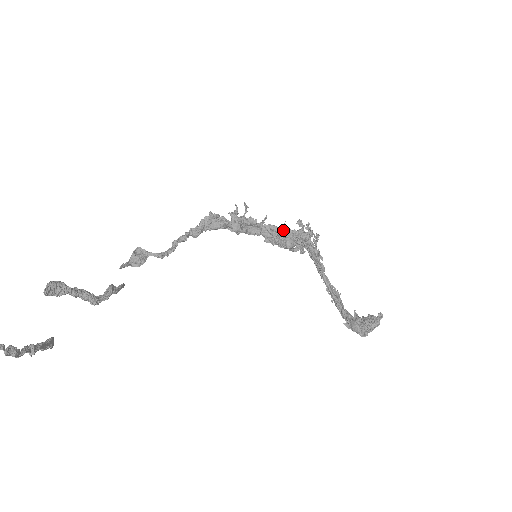
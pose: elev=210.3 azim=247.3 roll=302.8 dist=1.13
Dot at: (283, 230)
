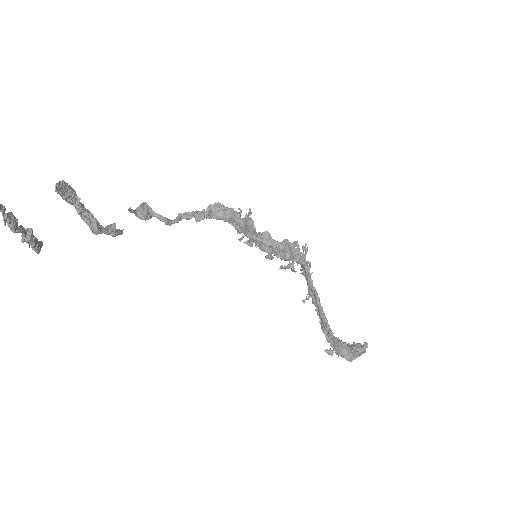
Dot at: (284, 241)
